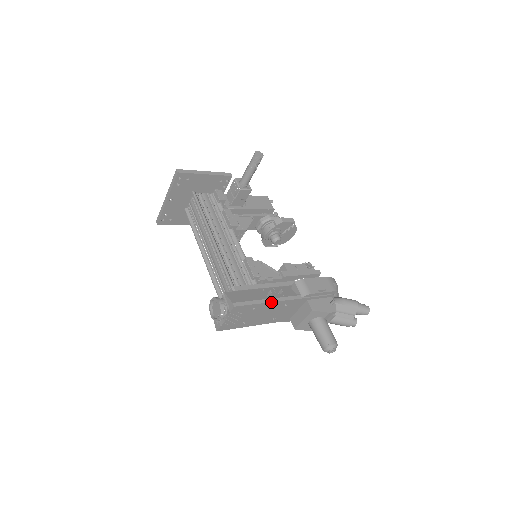
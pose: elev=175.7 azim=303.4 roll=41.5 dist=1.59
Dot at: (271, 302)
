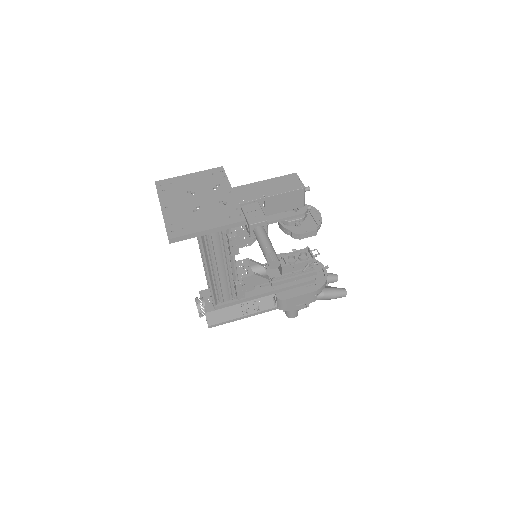
Dot at: occluded
